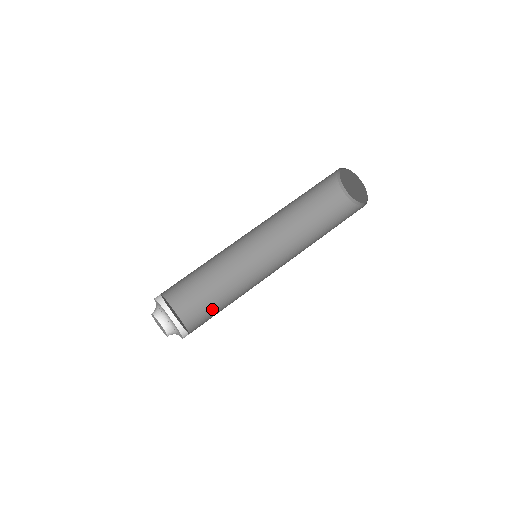
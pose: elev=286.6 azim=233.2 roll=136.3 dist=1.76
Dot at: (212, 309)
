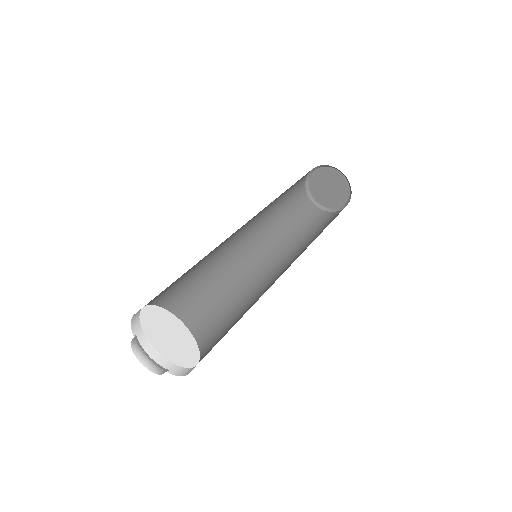
Dot at: occluded
